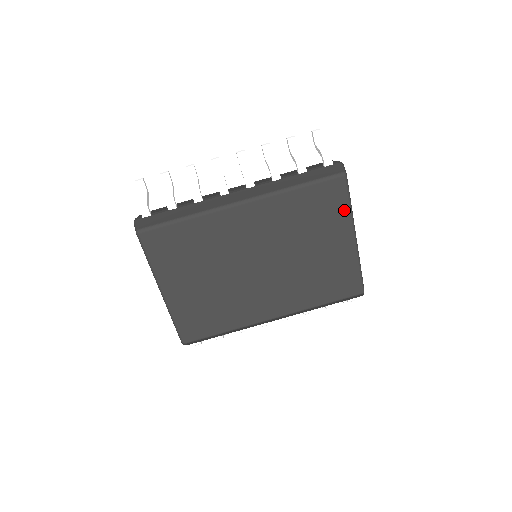
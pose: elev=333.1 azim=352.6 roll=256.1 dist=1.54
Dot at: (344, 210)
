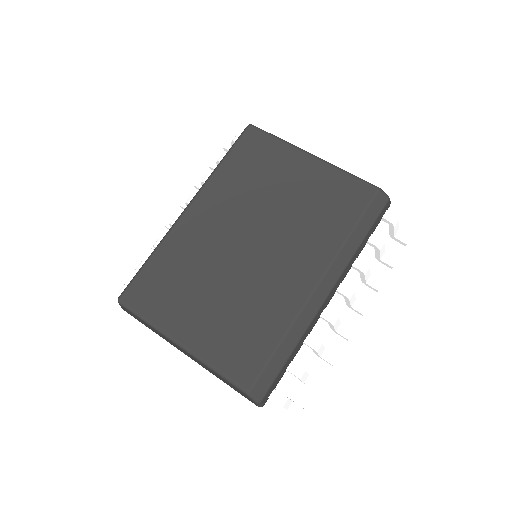
Dot at: (277, 145)
